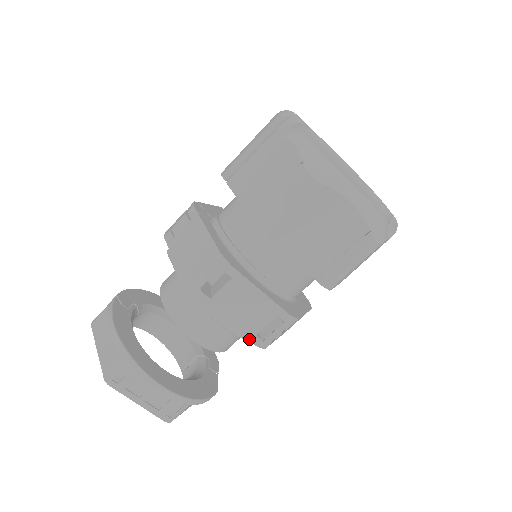
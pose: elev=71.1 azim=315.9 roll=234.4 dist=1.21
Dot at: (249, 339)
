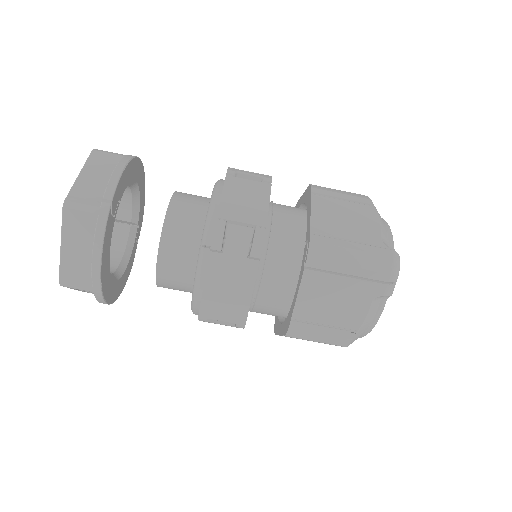
Dot at: occluded
